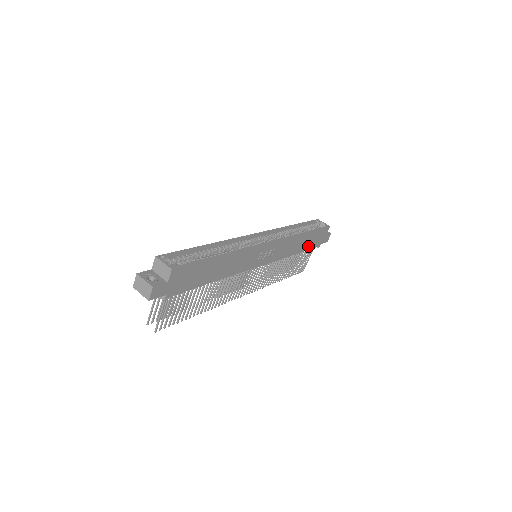
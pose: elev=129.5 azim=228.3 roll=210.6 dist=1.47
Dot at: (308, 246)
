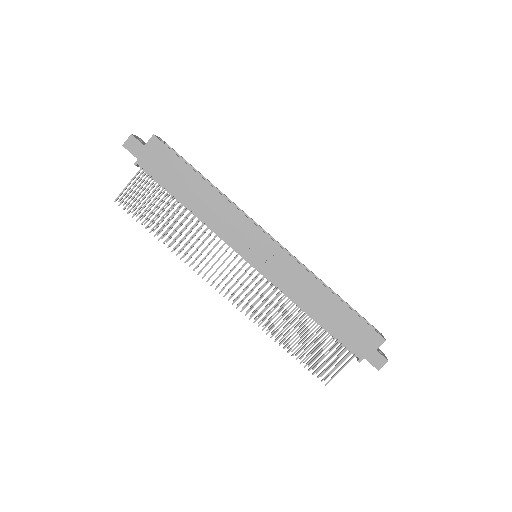
Dot at: (337, 330)
